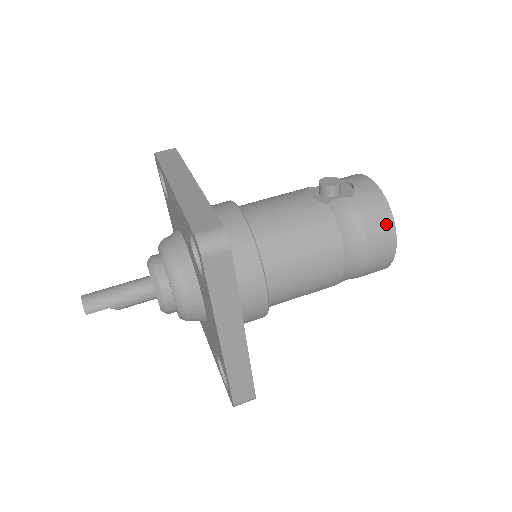
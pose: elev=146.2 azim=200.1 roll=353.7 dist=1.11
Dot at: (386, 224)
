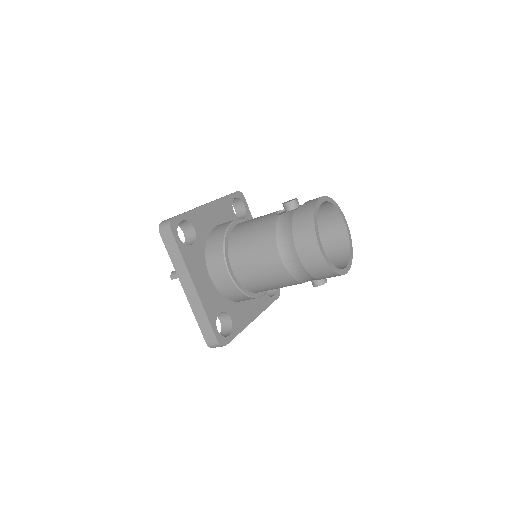
Dot at: (308, 228)
